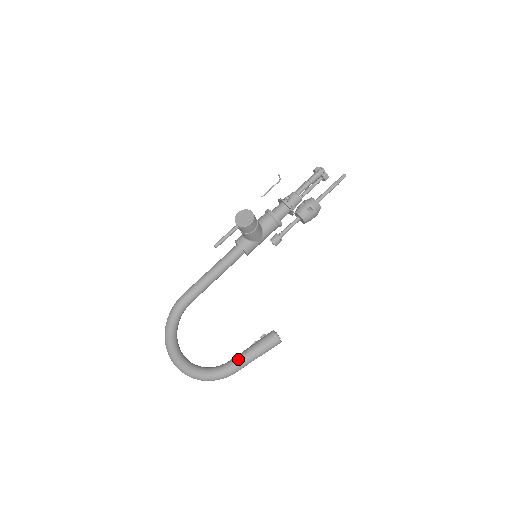
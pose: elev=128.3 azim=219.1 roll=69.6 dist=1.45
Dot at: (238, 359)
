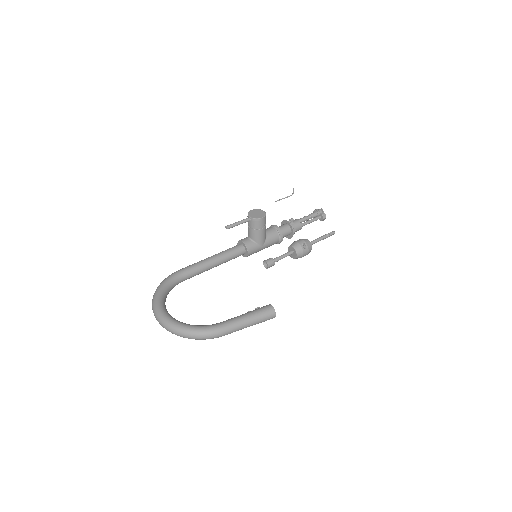
Dot at: (231, 320)
